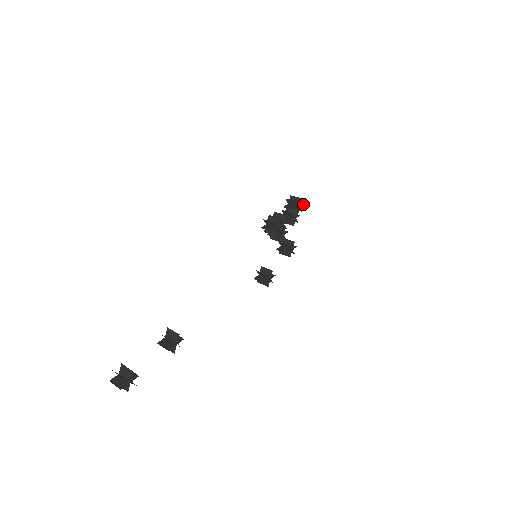
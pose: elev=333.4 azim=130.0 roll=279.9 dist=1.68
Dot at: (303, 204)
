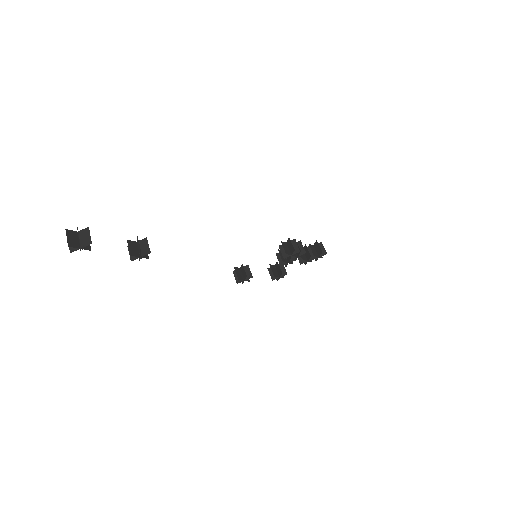
Dot at: occluded
